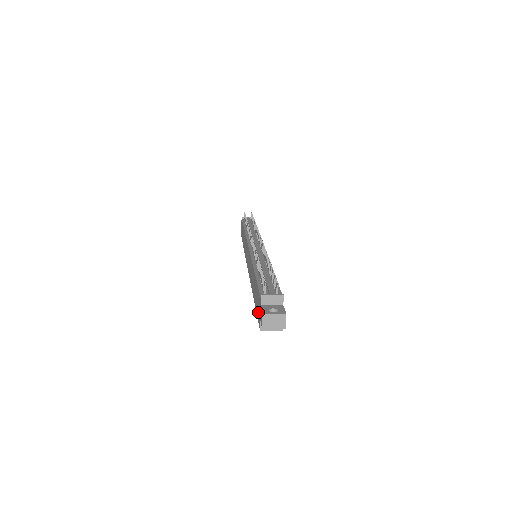
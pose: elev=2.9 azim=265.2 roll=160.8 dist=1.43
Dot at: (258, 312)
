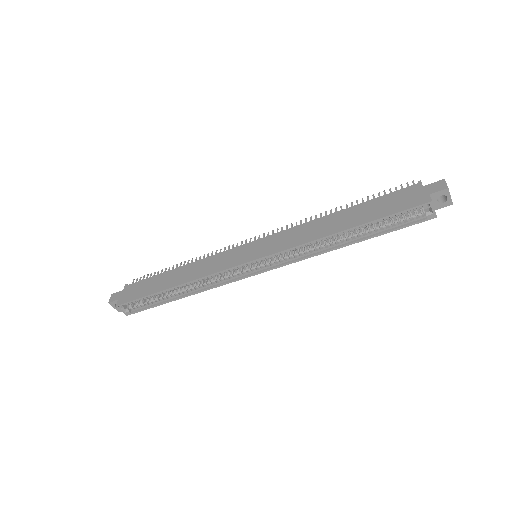
Dot at: (407, 202)
